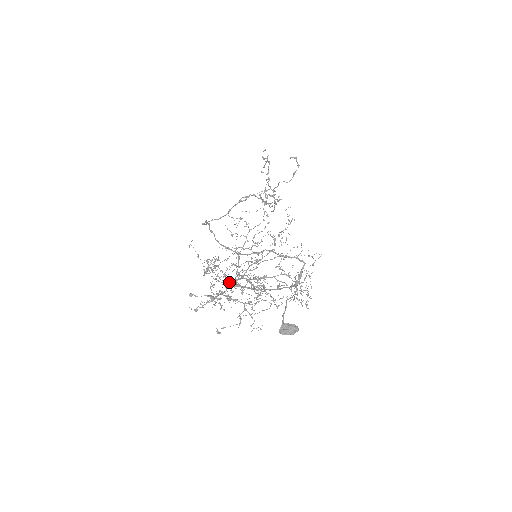
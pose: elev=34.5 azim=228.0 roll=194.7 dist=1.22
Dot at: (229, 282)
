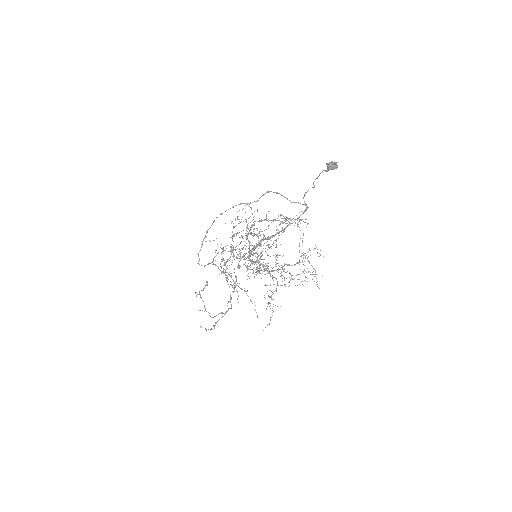
Dot at: occluded
